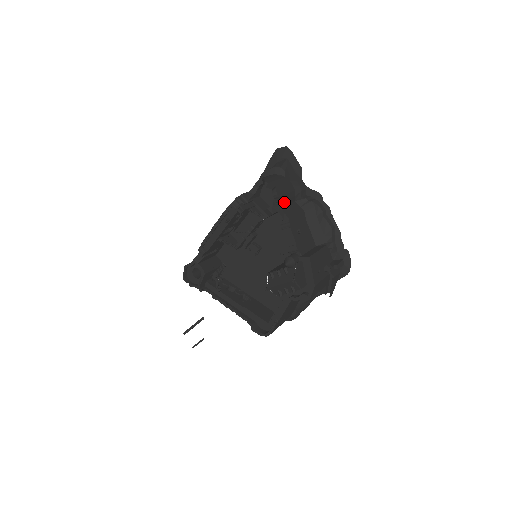
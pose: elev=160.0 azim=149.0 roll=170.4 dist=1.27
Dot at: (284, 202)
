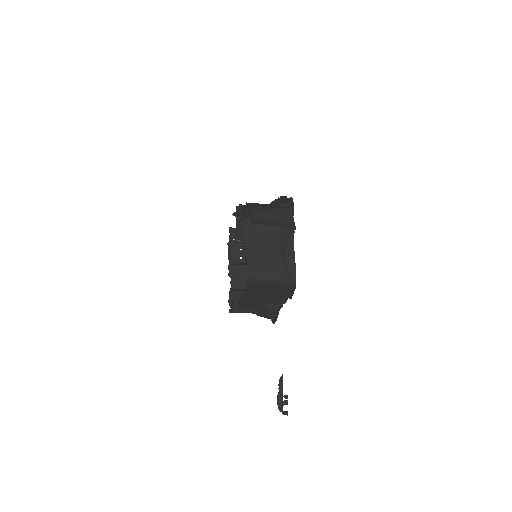
Dot at: occluded
